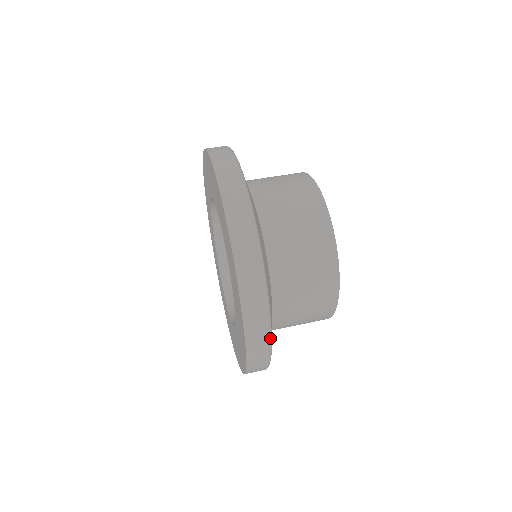
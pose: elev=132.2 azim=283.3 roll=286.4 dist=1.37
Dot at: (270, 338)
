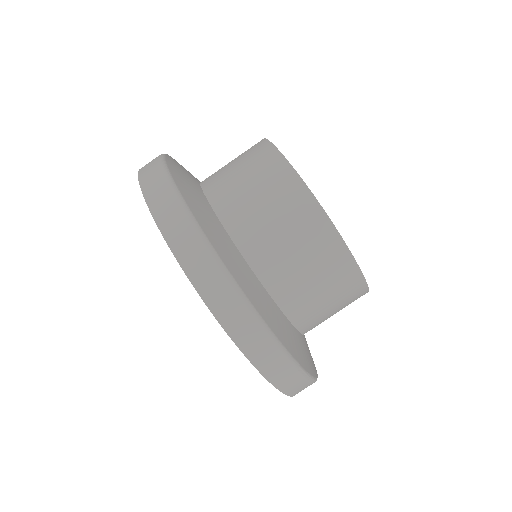
Dot at: (303, 372)
